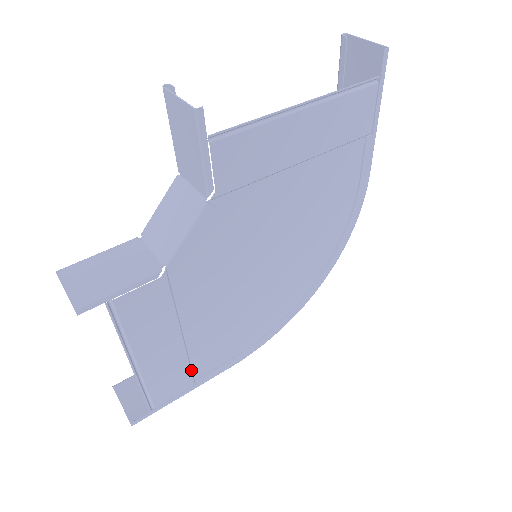
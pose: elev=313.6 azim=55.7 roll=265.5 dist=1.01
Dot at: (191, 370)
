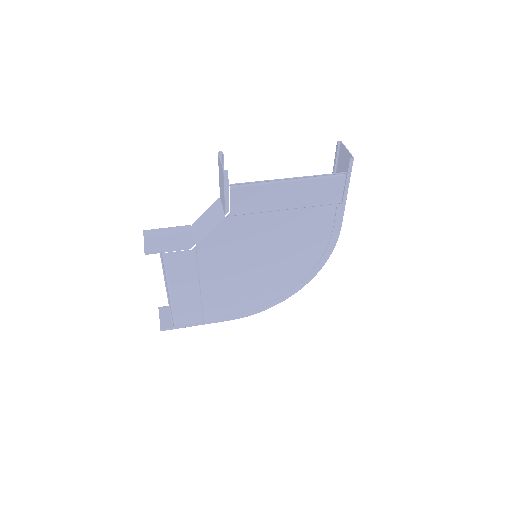
Dot at: (202, 311)
